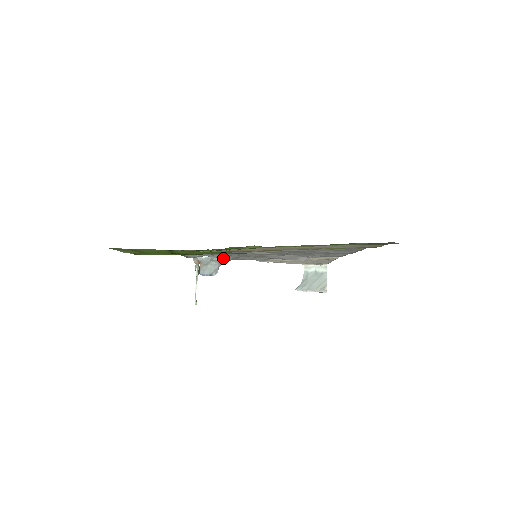
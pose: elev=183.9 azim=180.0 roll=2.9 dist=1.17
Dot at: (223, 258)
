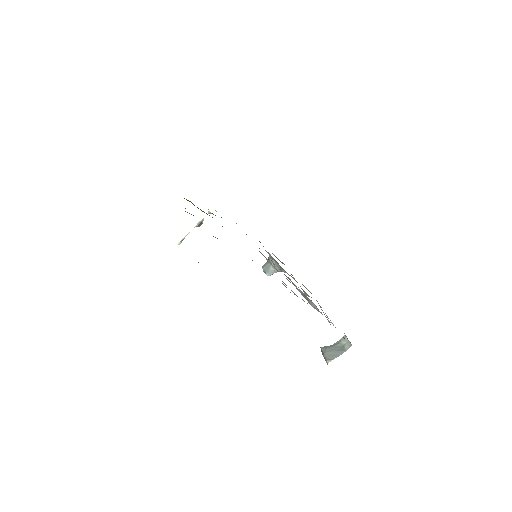
Dot at: (277, 264)
